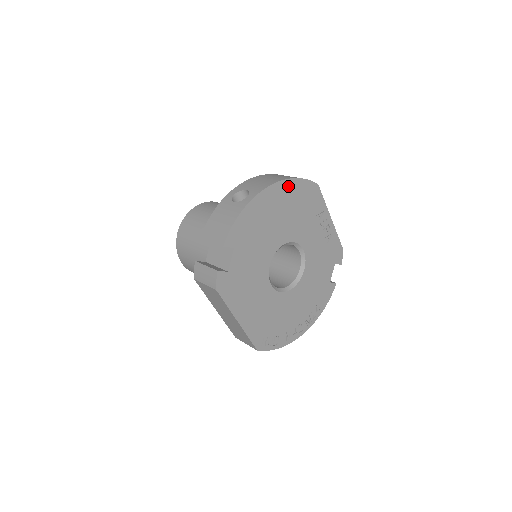
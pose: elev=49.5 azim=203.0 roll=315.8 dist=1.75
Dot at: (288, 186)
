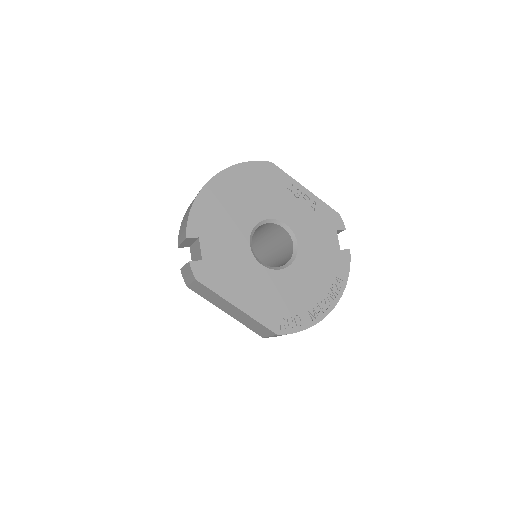
Dot at: (236, 171)
